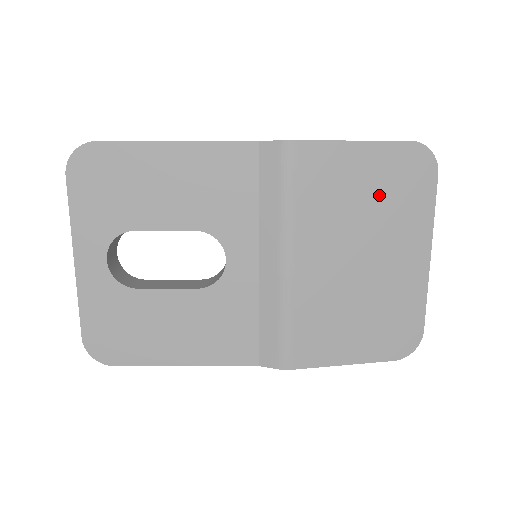
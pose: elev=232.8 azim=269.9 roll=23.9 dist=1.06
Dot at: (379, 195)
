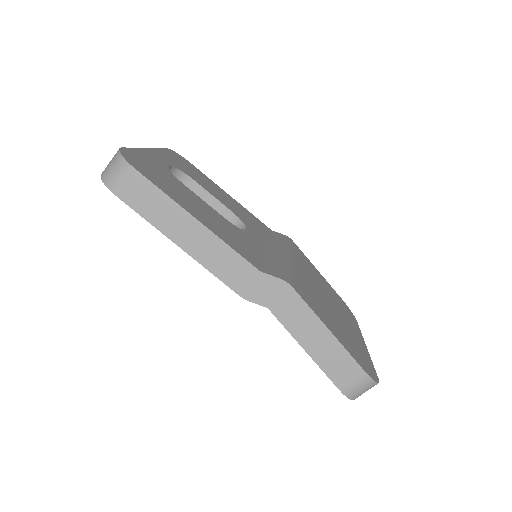
Dot at: (332, 294)
